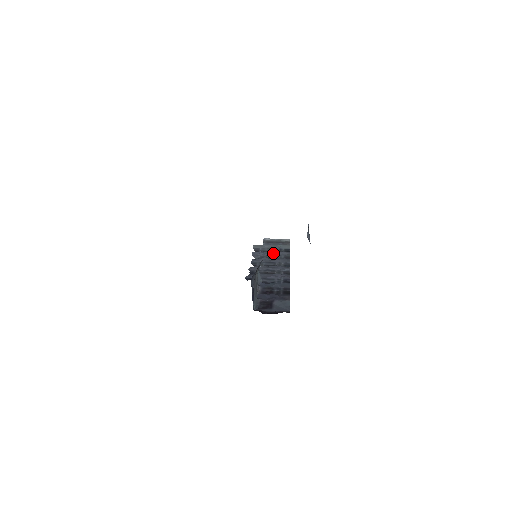
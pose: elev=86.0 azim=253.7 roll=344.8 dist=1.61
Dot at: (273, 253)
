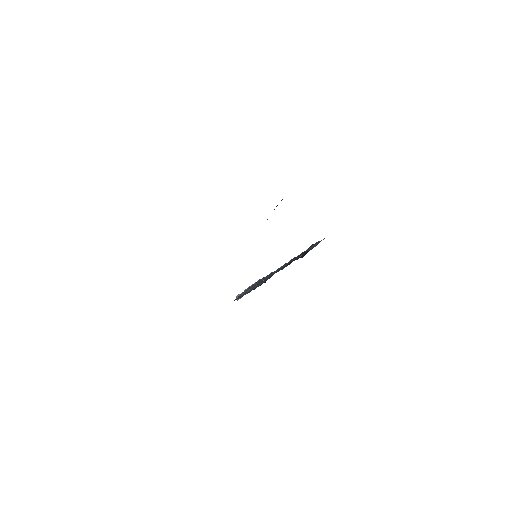
Dot at: (257, 283)
